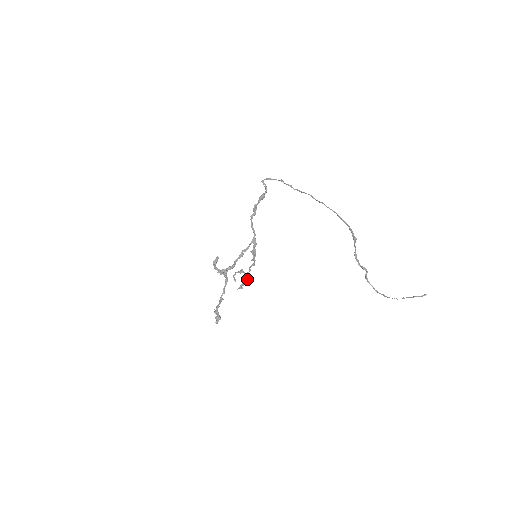
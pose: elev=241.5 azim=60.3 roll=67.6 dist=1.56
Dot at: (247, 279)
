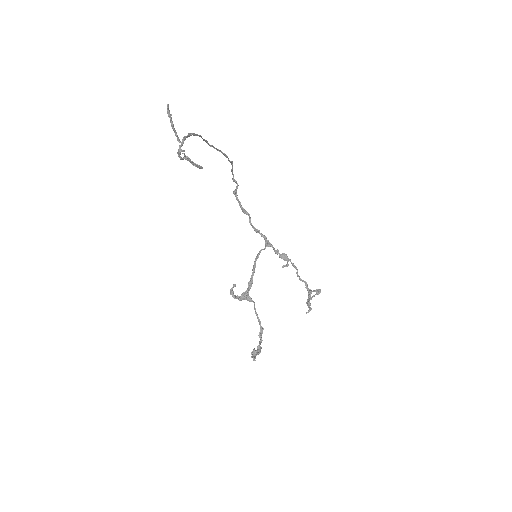
Dot at: (308, 294)
